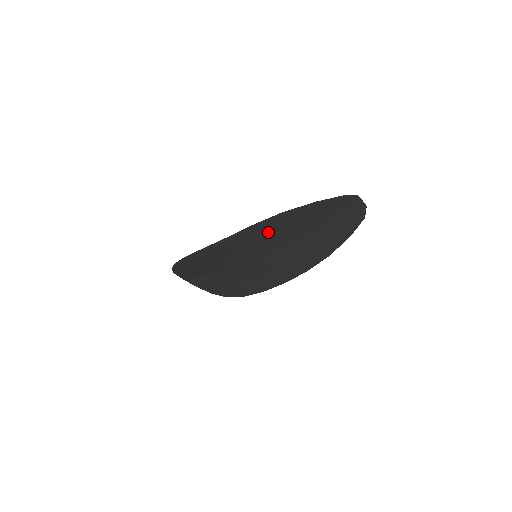
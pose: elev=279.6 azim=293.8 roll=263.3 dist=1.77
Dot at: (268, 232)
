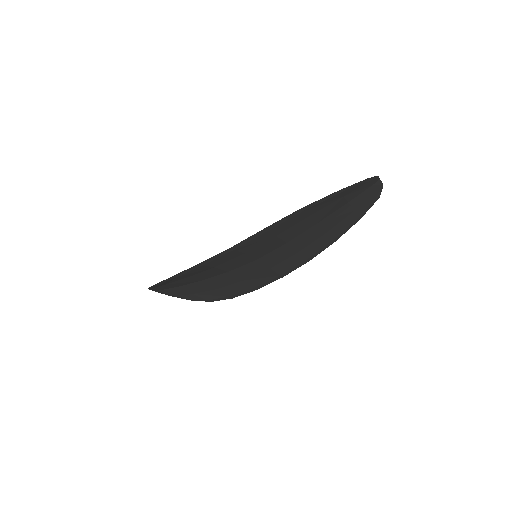
Dot at: (279, 231)
